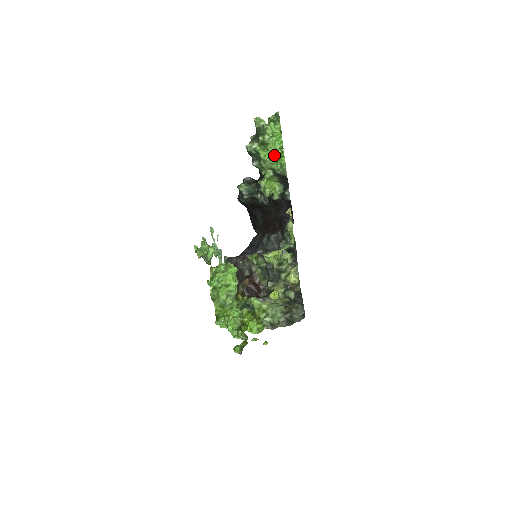
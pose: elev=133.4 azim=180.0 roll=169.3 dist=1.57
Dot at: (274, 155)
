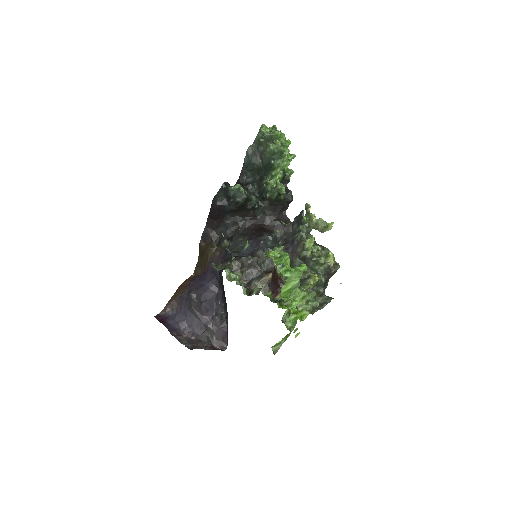
Dot at: (290, 157)
